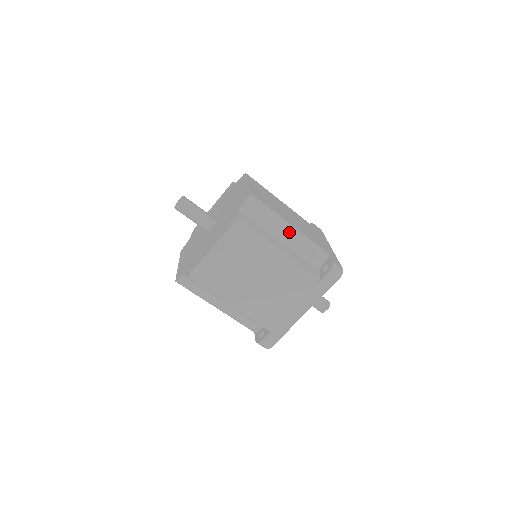
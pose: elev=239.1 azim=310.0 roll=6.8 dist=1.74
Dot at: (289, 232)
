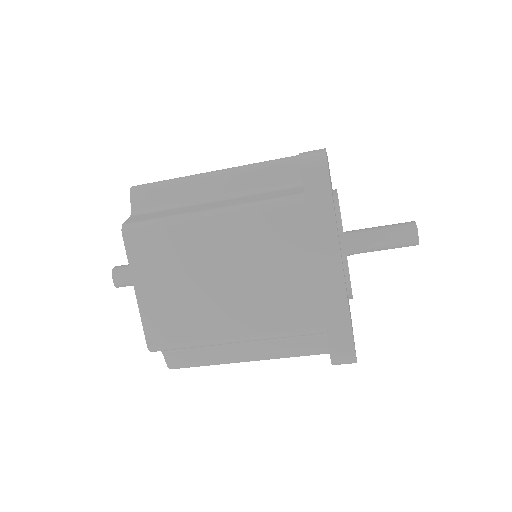
Dot at: (216, 181)
